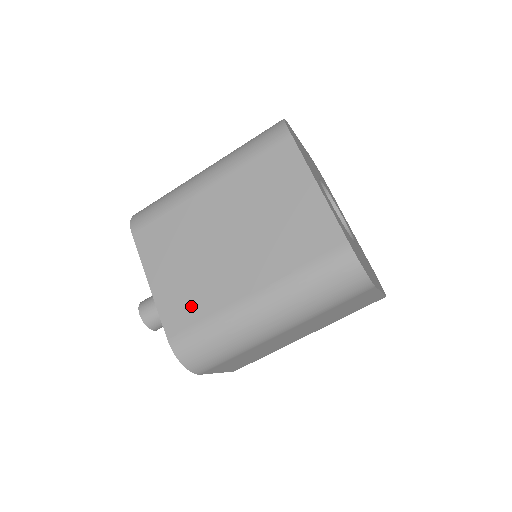
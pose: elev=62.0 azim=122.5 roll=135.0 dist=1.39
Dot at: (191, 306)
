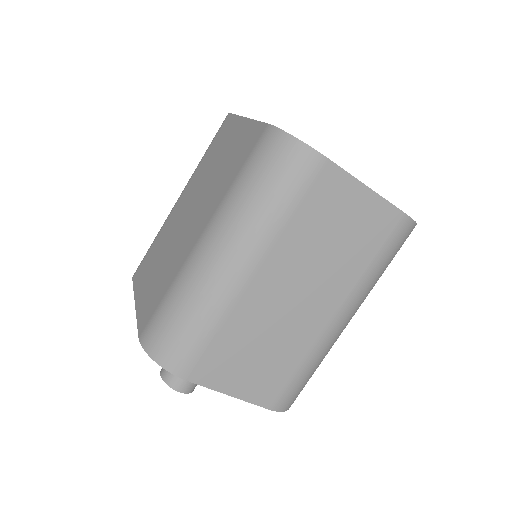
Dot at: (158, 291)
